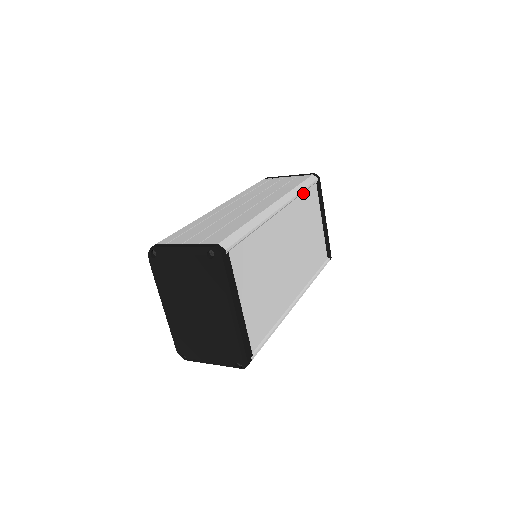
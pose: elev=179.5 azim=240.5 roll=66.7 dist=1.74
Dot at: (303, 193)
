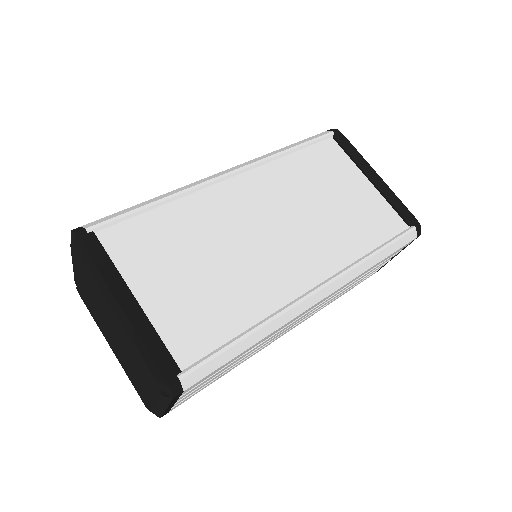
Dot at: (296, 152)
